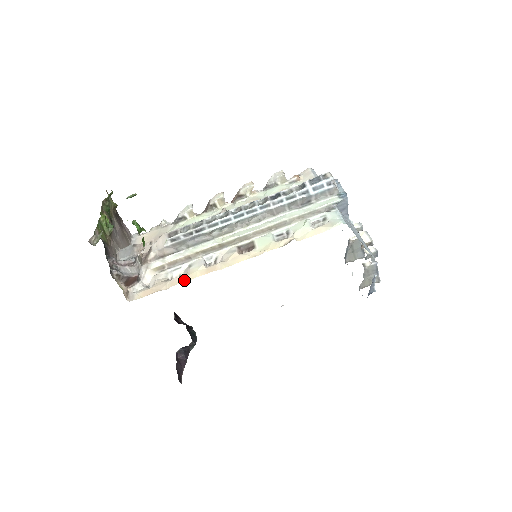
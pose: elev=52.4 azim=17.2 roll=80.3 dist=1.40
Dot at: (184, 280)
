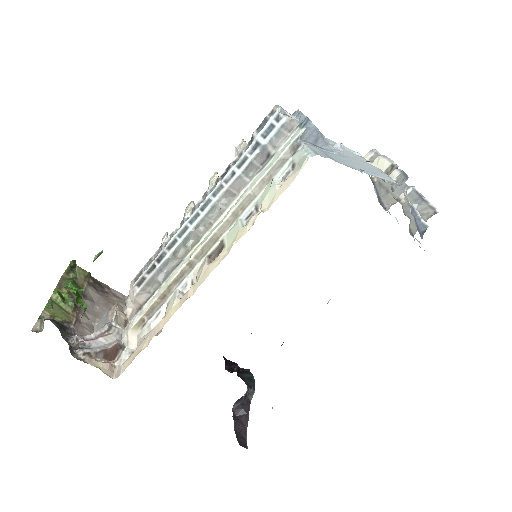
Dot at: (161, 326)
